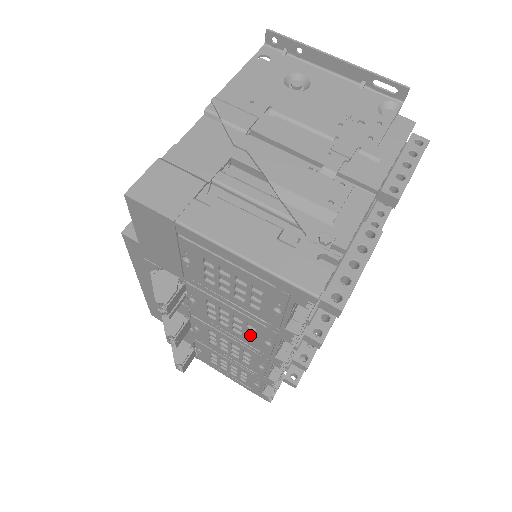
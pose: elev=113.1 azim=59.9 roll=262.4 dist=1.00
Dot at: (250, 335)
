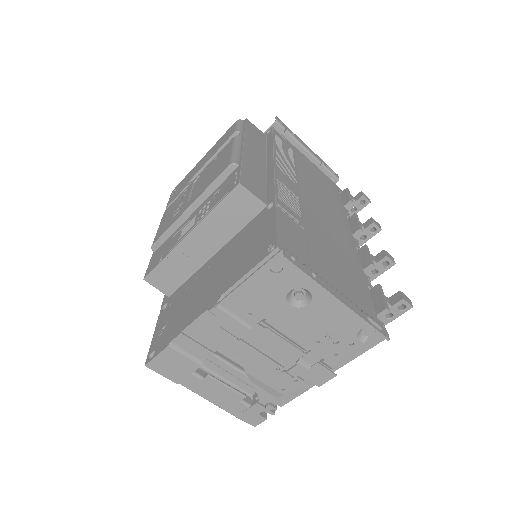
Dot at: occluded
